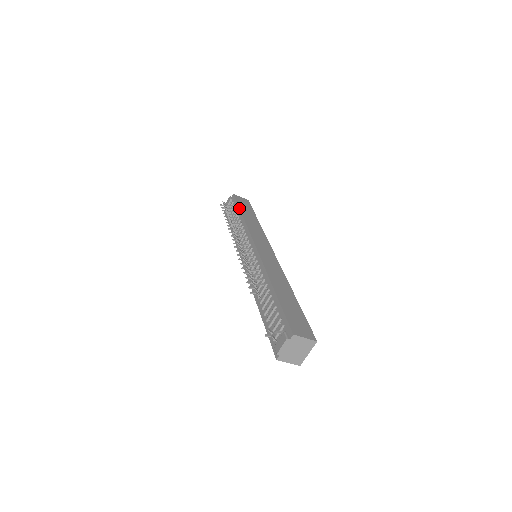
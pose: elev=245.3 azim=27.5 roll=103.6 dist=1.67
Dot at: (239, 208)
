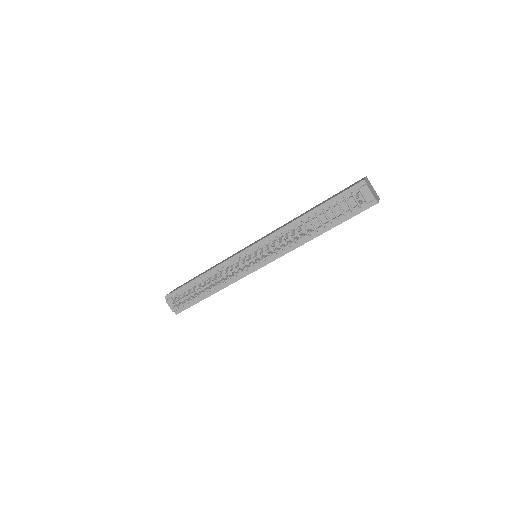
Dot at: (190, 281)
